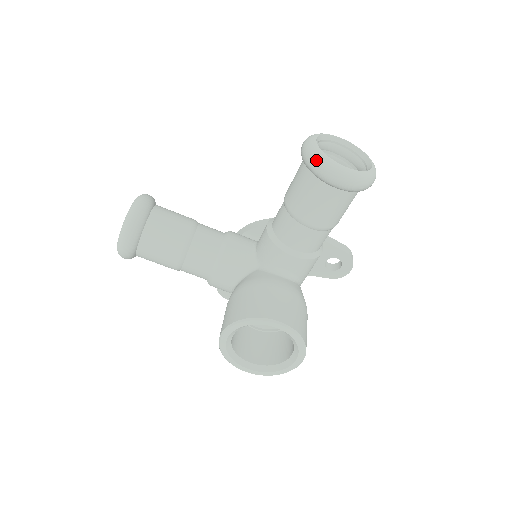
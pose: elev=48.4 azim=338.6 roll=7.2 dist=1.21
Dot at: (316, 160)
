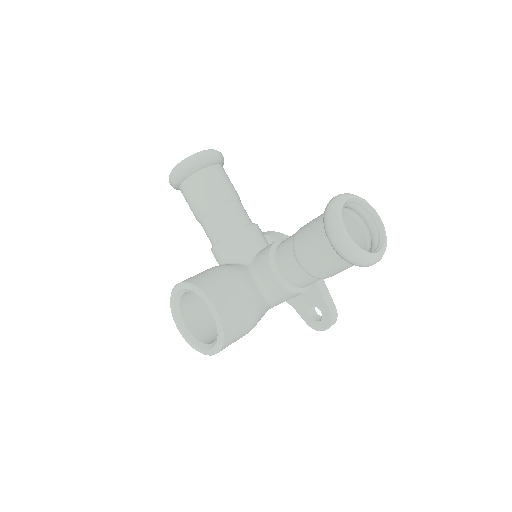
Dot at: (331, 212)
